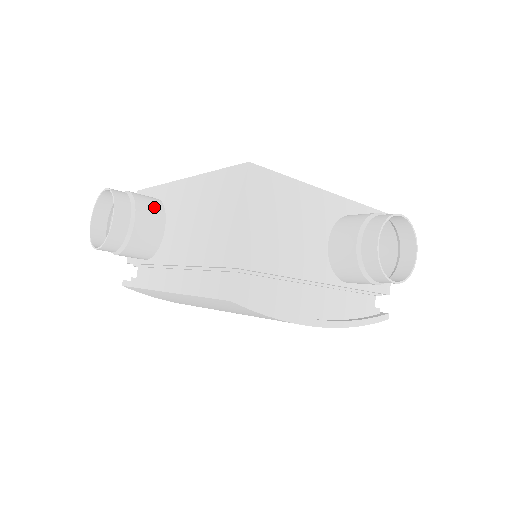
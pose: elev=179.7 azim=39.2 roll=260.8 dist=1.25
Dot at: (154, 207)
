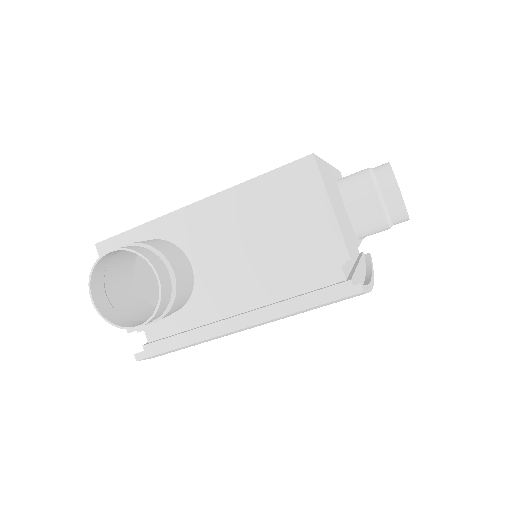
Dot at: (171, 248)
